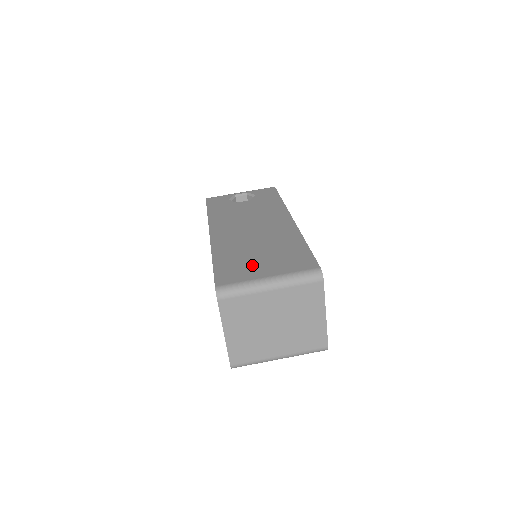
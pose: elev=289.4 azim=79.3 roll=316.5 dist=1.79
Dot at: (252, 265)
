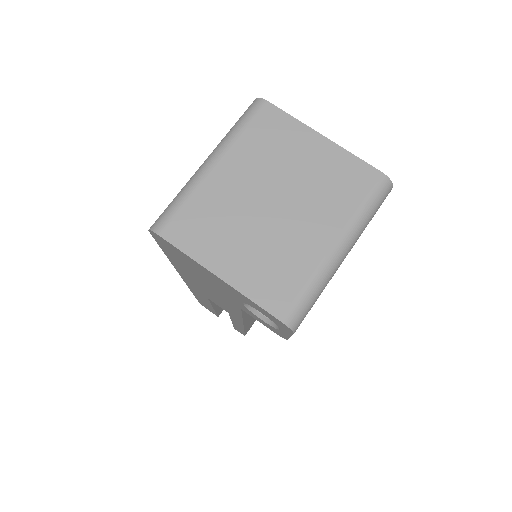
Dot at: occluded
